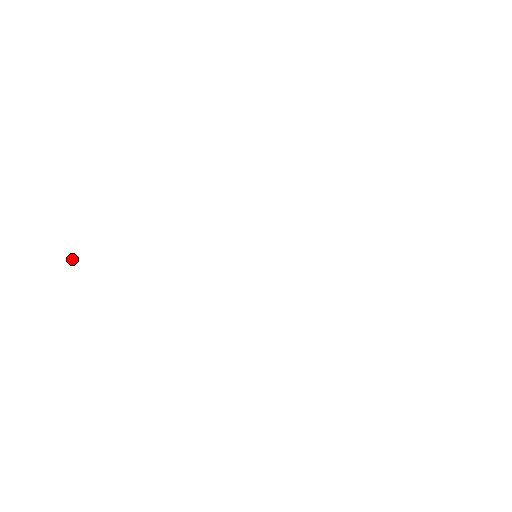
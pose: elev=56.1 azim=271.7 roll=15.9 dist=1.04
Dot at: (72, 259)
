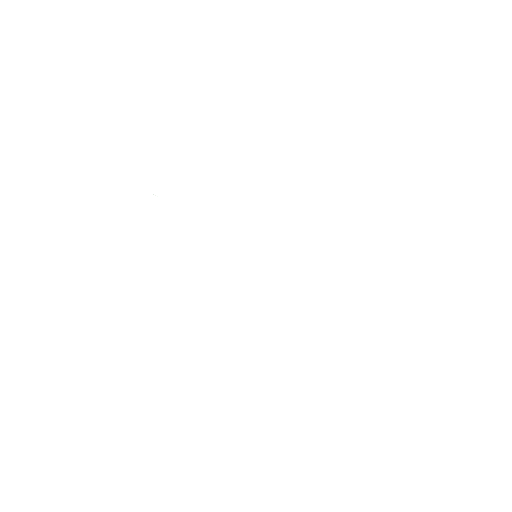
Dot at: (155, 195)
